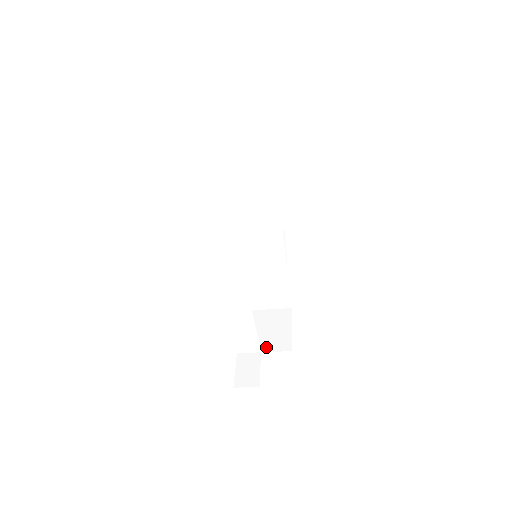
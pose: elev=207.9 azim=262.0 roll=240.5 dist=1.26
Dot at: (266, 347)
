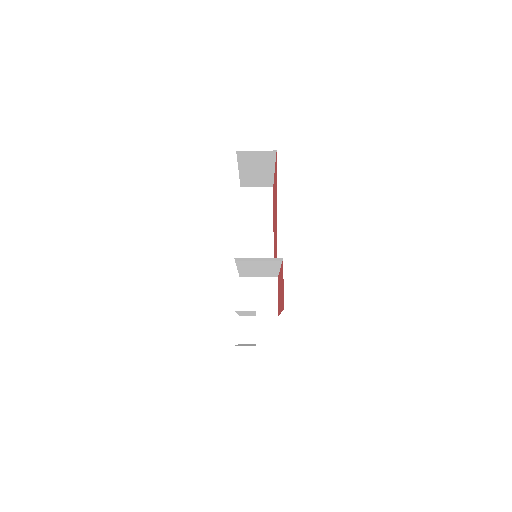
Dot at: (260, 312)
